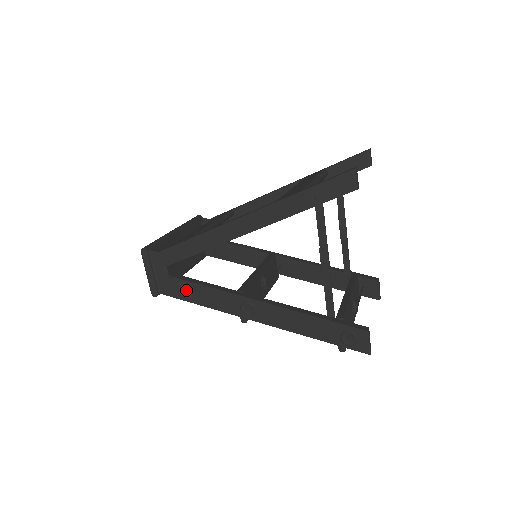
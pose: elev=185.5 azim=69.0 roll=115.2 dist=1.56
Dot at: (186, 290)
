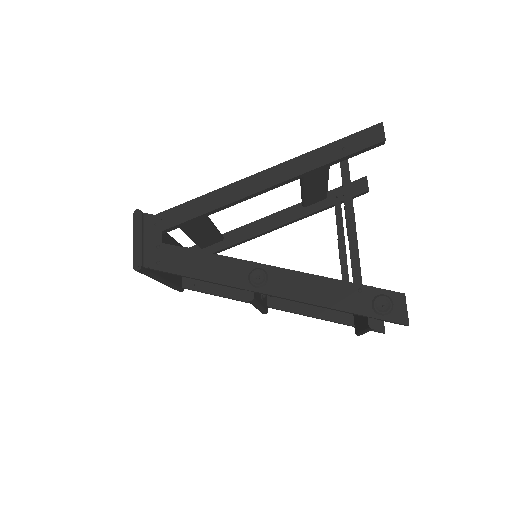
Dot at: (181, 260)
